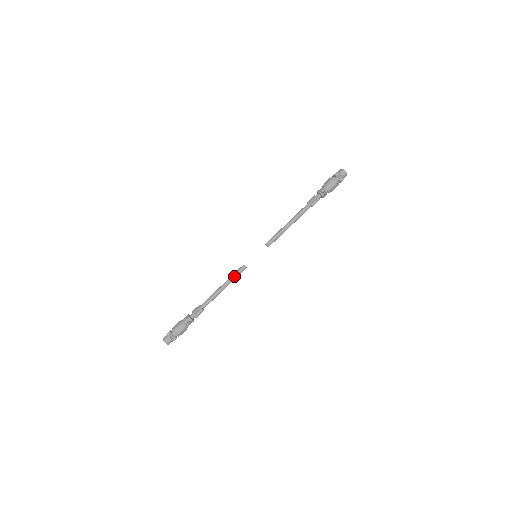
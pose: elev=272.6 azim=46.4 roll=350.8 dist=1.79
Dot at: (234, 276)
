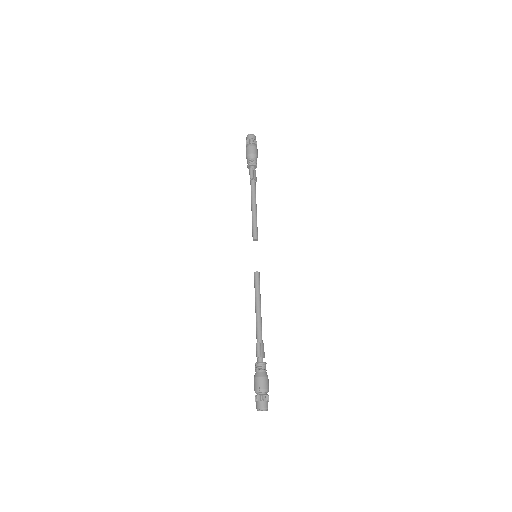
Dot at: (255, 289)
